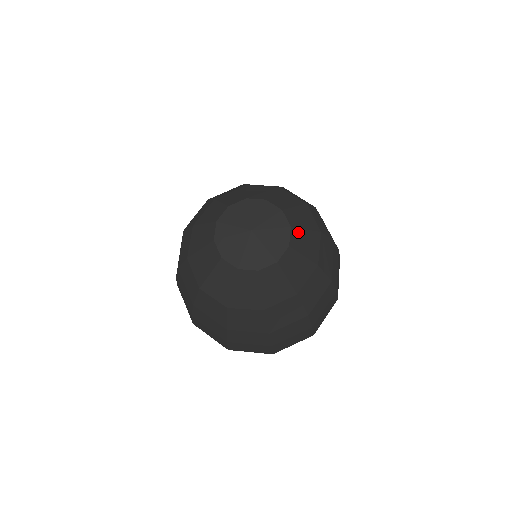
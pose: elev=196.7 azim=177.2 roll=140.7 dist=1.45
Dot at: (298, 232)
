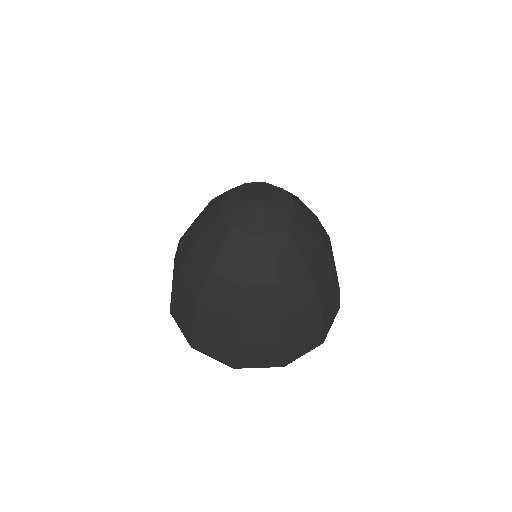
Dot at: (288, 193)
